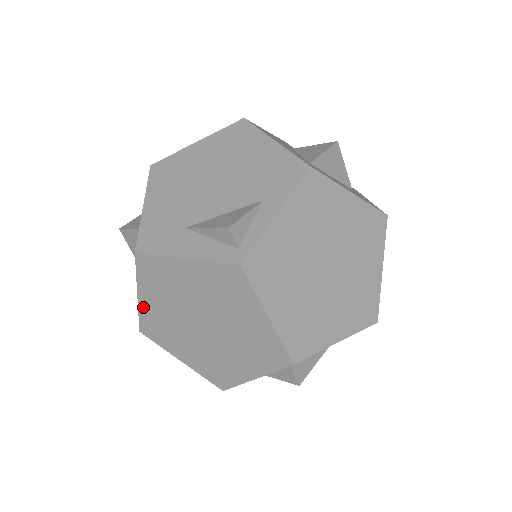
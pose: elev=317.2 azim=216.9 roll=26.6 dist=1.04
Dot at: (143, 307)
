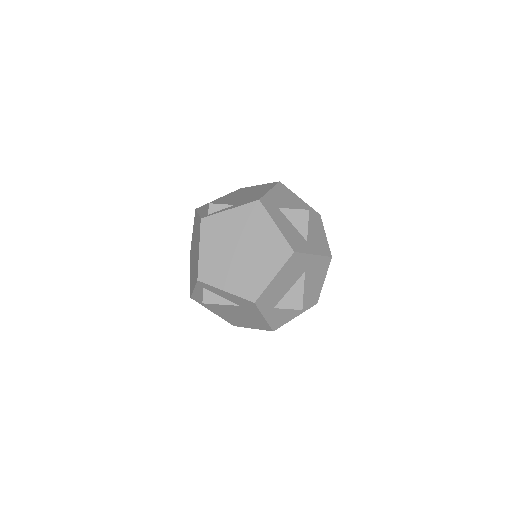
Dot at: occluded
